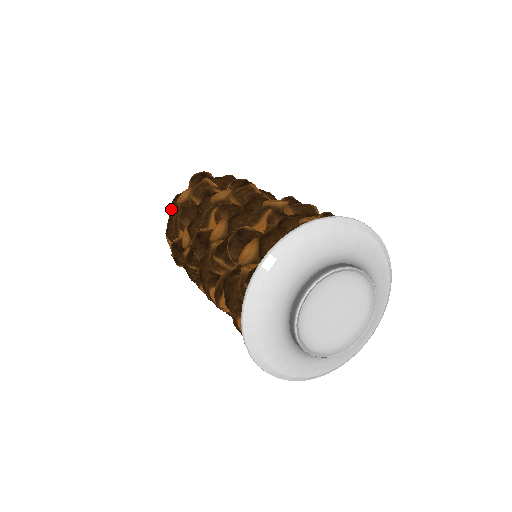
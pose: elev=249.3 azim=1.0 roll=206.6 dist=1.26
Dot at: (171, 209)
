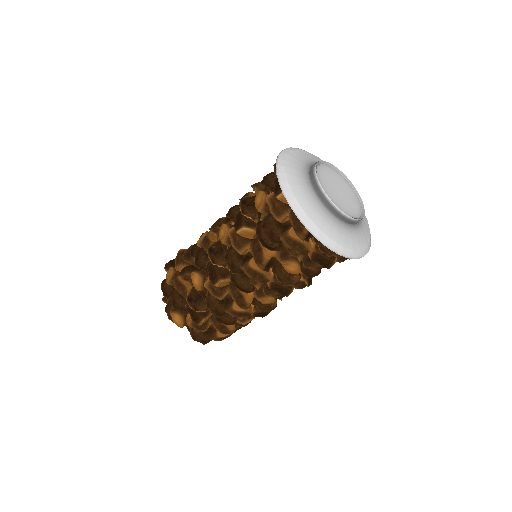
Dot at: (165, 291)
